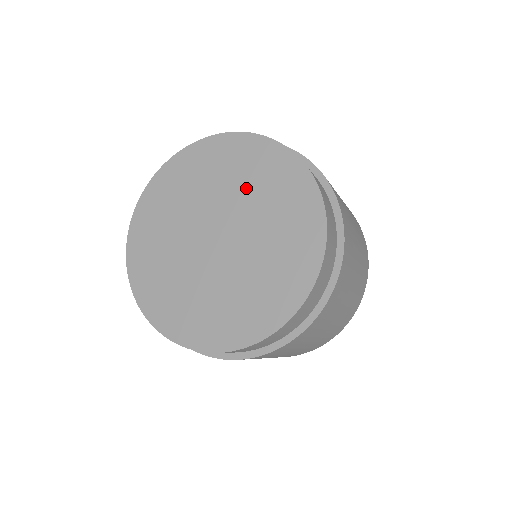
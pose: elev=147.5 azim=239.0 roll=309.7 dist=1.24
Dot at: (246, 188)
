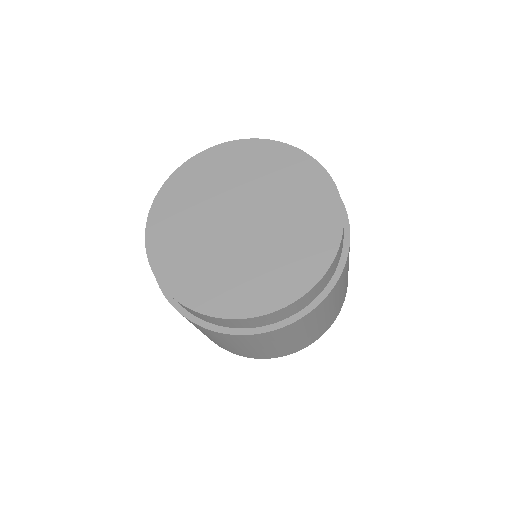
Dot at: (259, 178)
